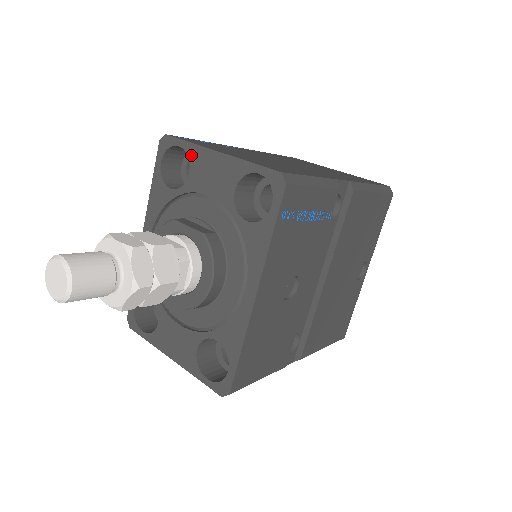
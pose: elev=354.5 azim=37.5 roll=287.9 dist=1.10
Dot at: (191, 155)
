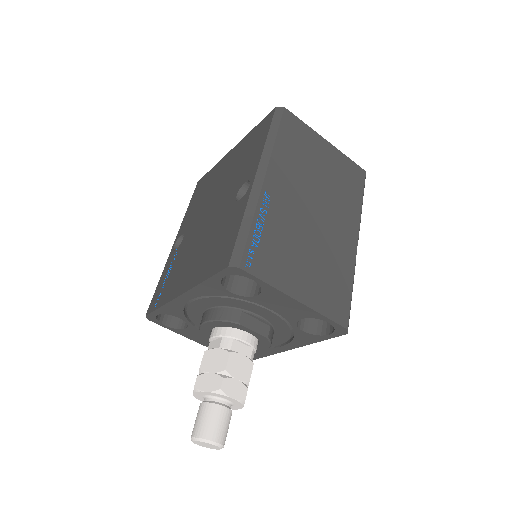
Dot at: (266, 290)
